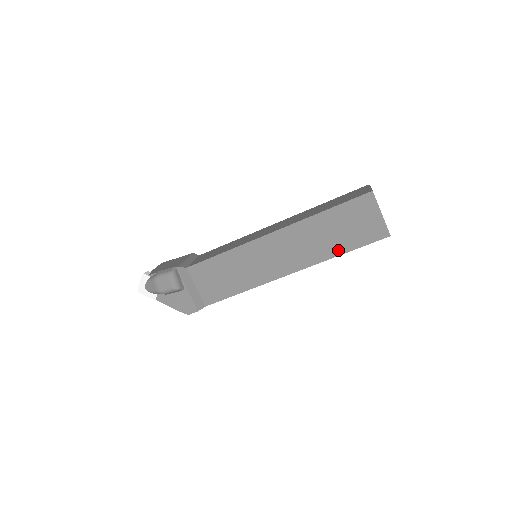
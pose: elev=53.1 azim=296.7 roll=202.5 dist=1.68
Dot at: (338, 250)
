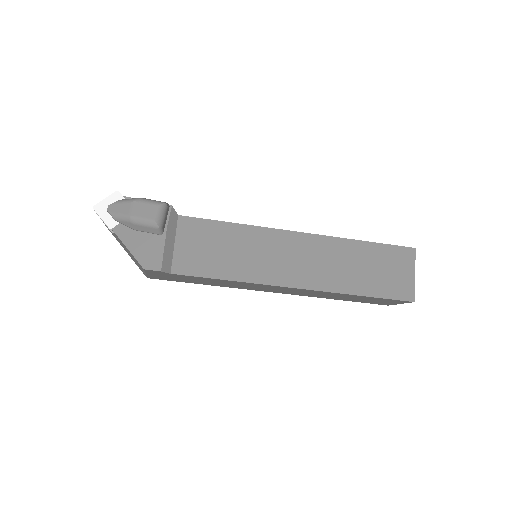
Dot at: (358, 289)
